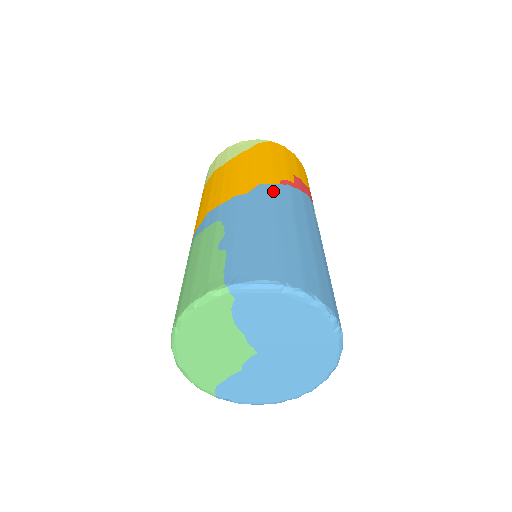
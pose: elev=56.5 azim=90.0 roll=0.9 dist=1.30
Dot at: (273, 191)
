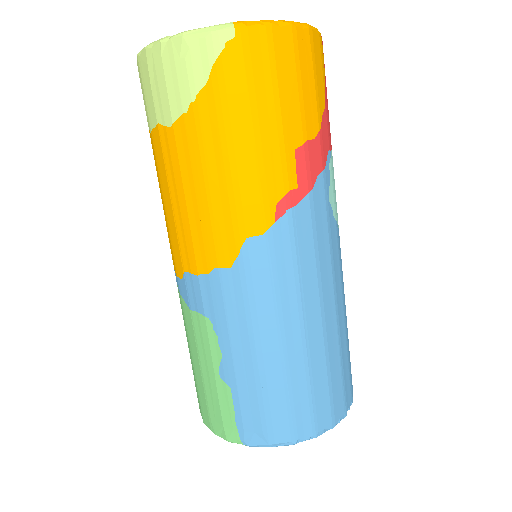
Dot at: (268, 256)
